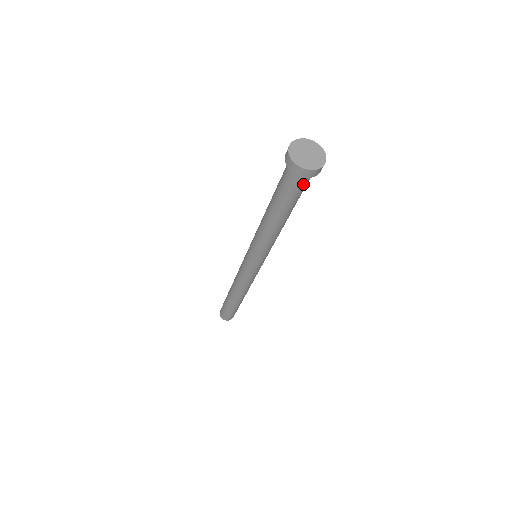
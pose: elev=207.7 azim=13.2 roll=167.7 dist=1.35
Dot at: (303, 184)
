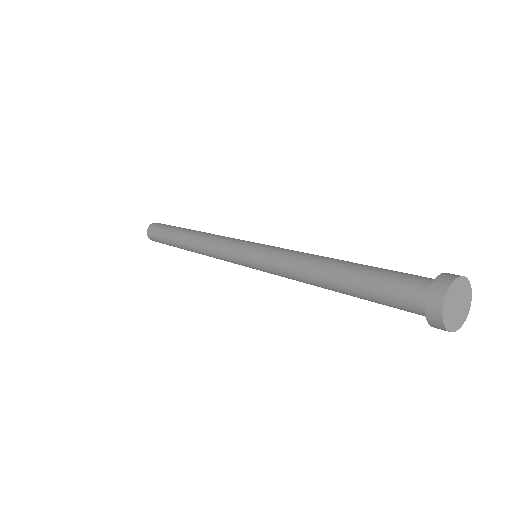
Dot at: occluded
